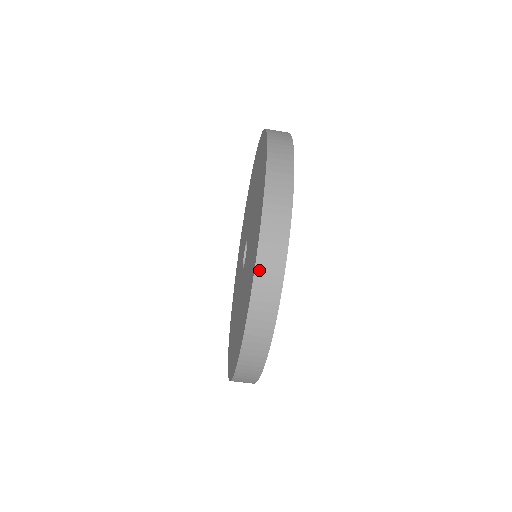
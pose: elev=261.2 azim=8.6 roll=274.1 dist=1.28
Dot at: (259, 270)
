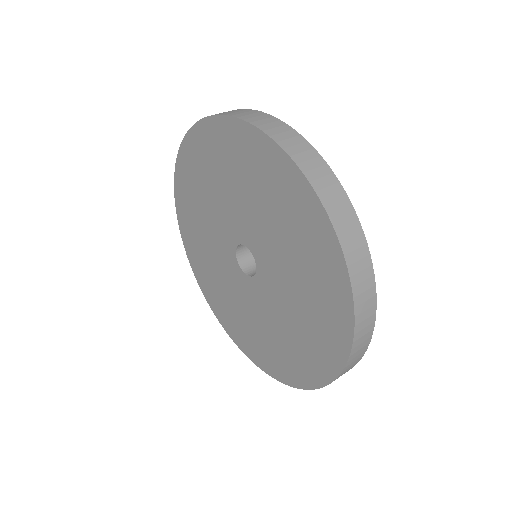
Dot at: (350, 263)
